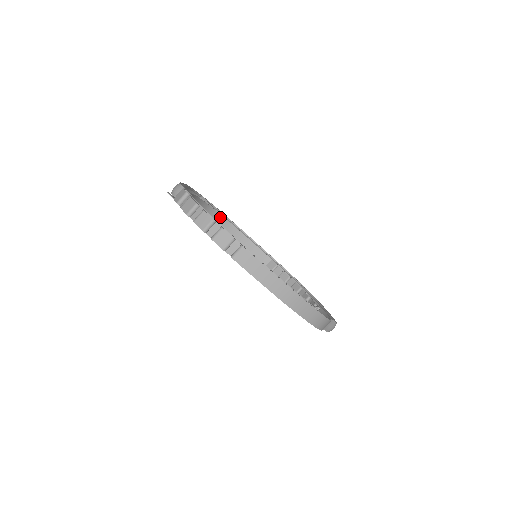
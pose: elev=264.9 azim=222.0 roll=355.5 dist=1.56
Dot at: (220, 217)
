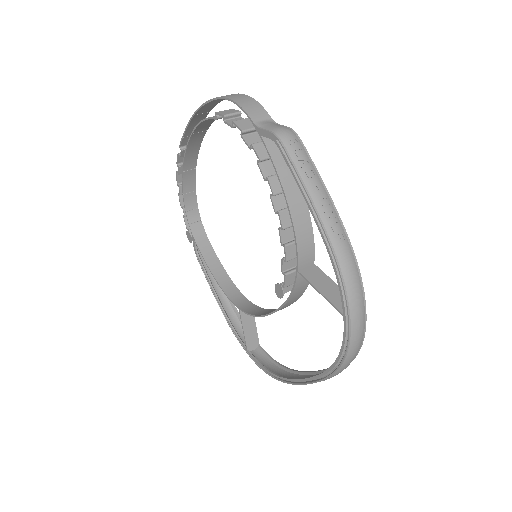
Dot at: (253, 307)
